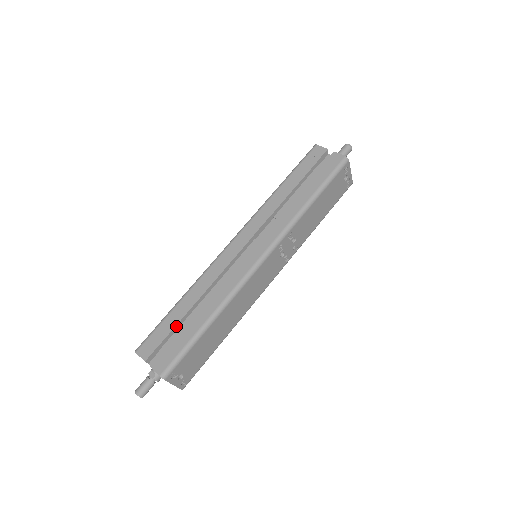
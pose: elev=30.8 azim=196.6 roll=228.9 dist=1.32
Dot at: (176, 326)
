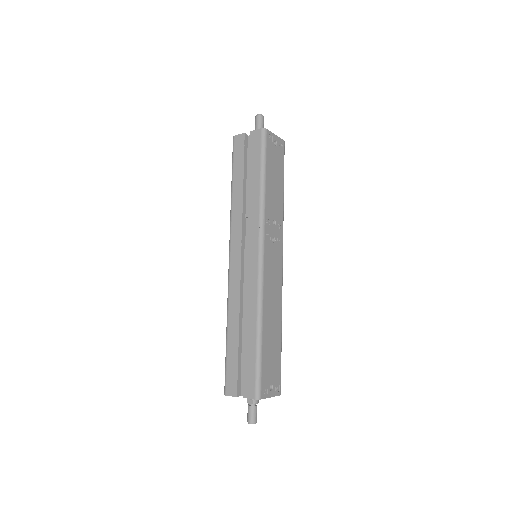
Dot at: (238, 354)
